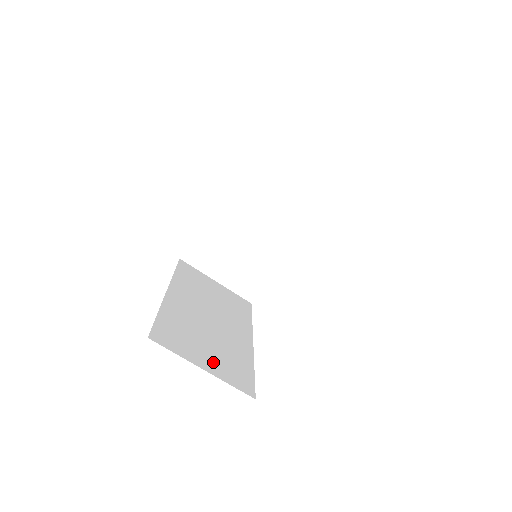
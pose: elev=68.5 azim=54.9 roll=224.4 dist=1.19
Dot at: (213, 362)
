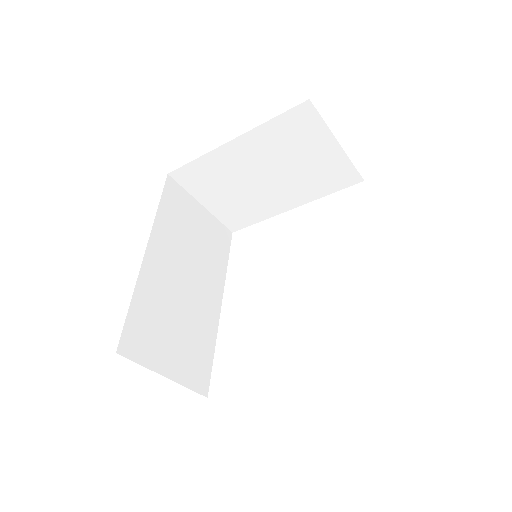
Dot at: (177, 360)
